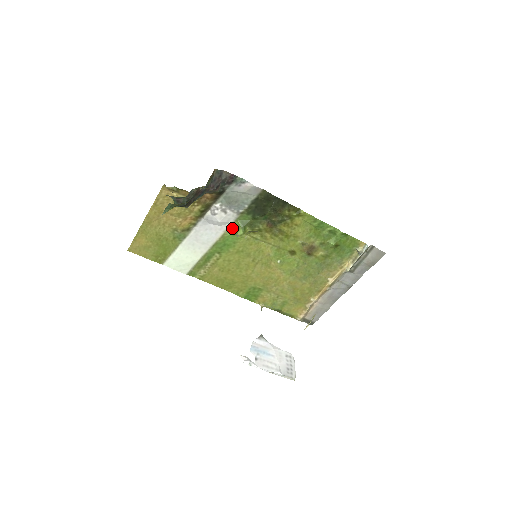
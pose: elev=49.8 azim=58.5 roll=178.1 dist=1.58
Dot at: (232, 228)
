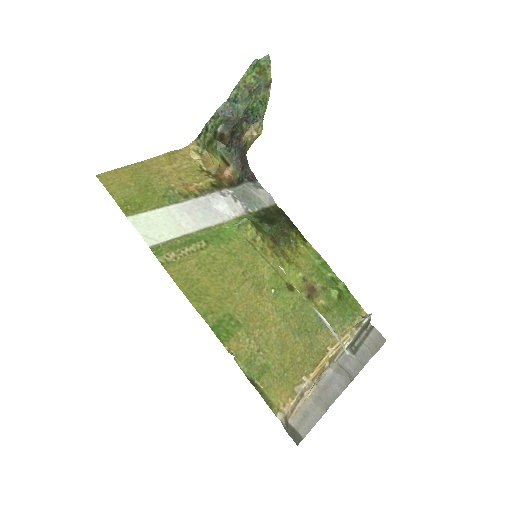
Dot at: (234, 222)
